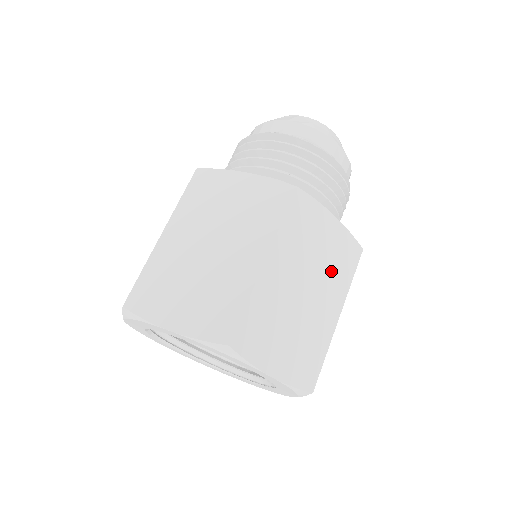
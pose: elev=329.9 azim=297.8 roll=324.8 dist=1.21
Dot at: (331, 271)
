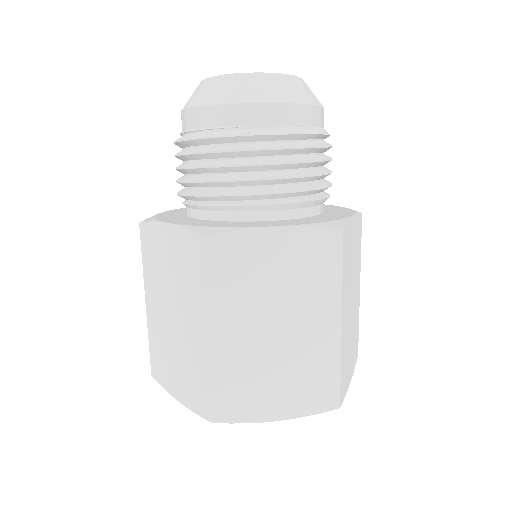
Dot at: (356, 263)
